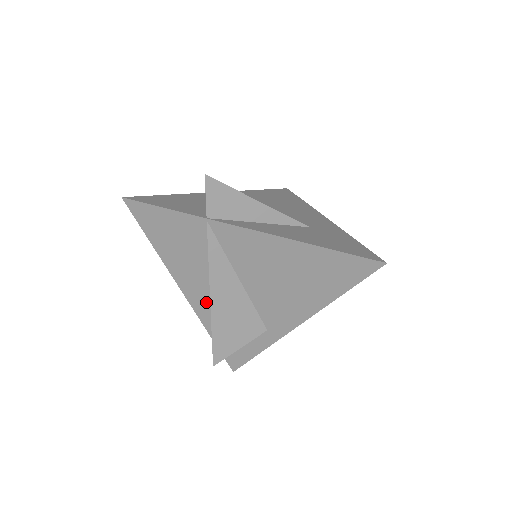
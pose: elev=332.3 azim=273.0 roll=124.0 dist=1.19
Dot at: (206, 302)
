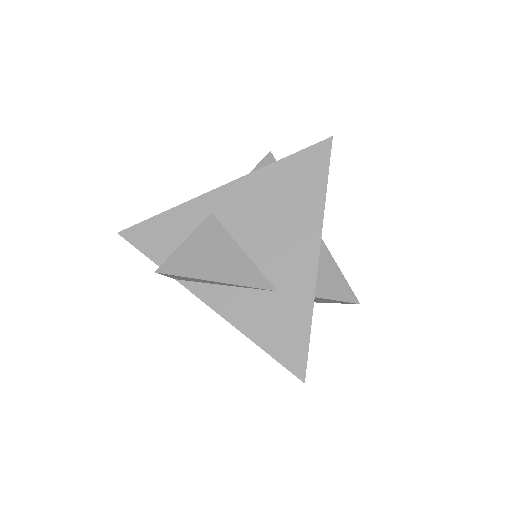
Dot at: occluded
